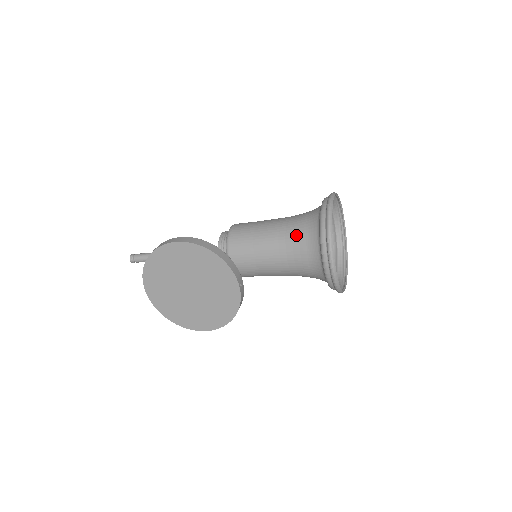
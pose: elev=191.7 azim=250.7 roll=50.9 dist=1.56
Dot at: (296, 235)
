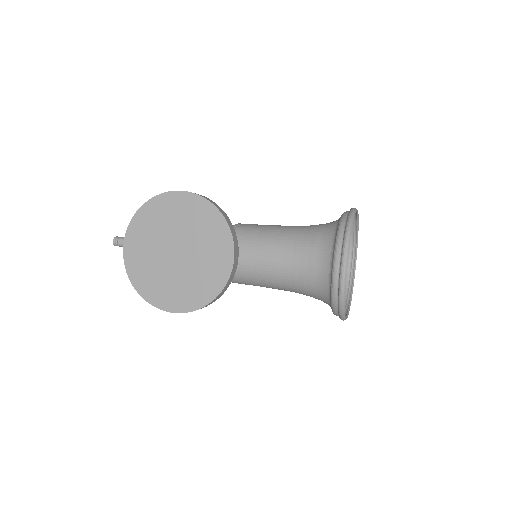
Dot at: (309, 235)
